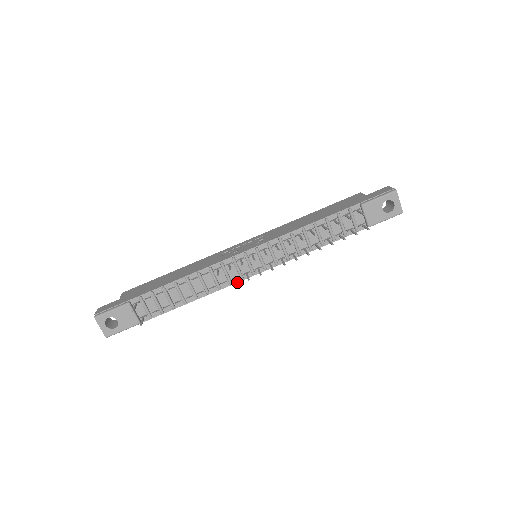
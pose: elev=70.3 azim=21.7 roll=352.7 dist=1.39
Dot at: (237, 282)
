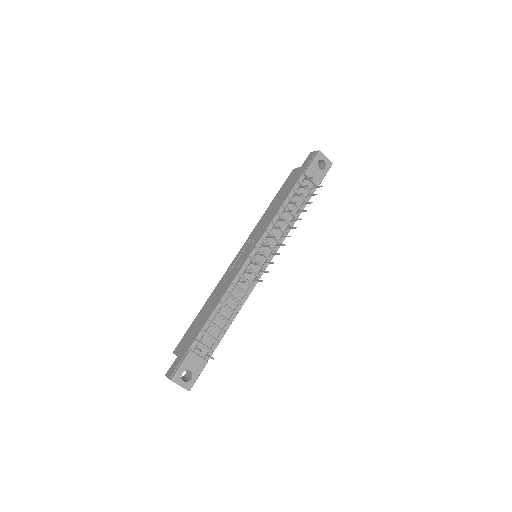
Dot at: (257, 282)
